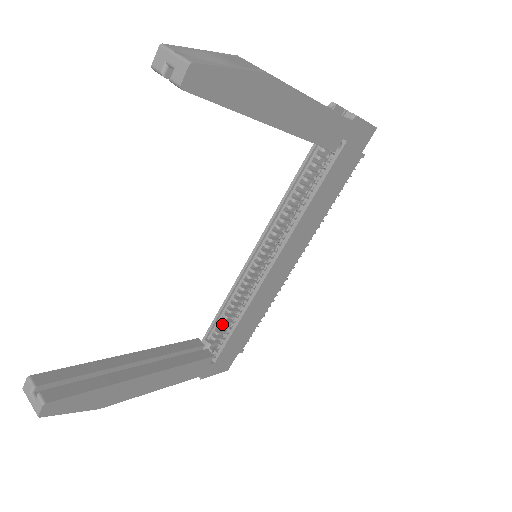
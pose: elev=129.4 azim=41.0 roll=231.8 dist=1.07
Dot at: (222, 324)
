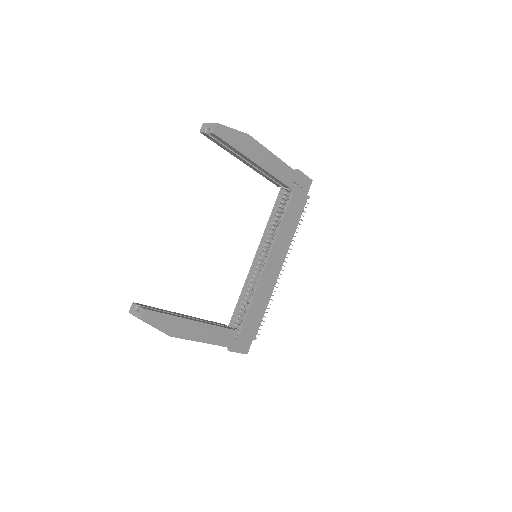
Dot at: (240, 315)
